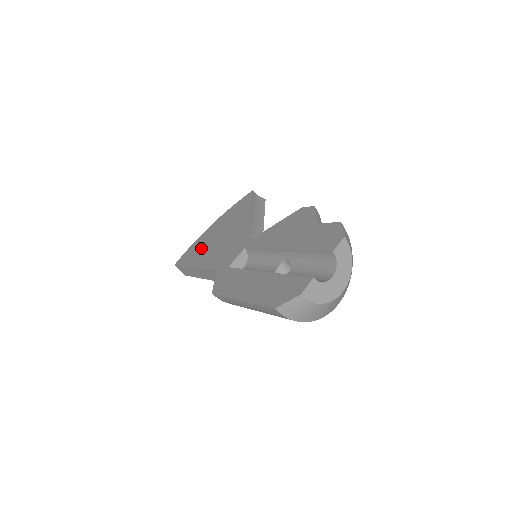
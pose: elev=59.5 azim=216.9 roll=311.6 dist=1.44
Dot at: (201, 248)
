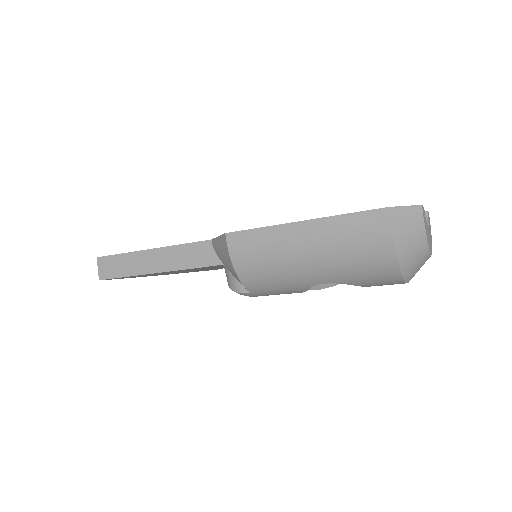
Dot at: occluded
